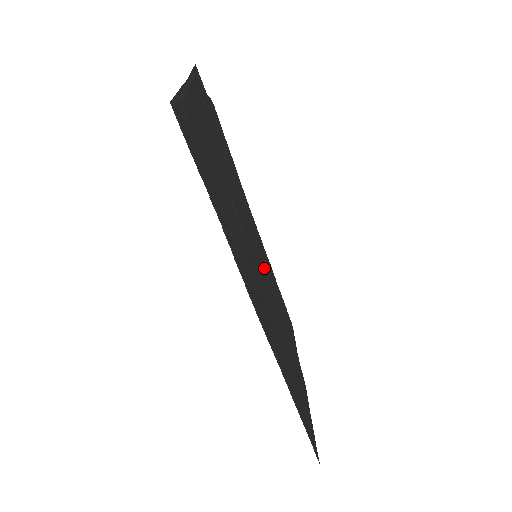
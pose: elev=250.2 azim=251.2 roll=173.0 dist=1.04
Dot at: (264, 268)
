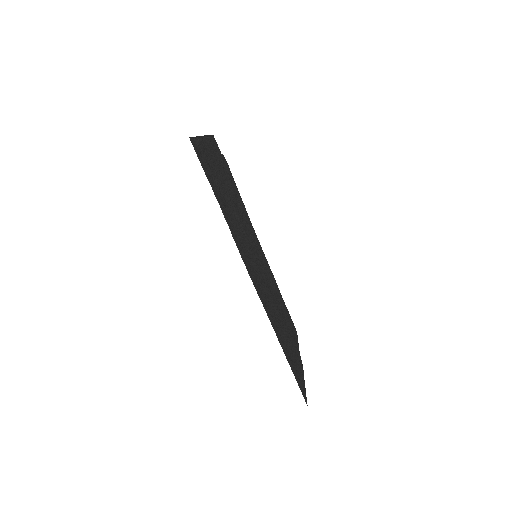
Dot at: (265, 271)
